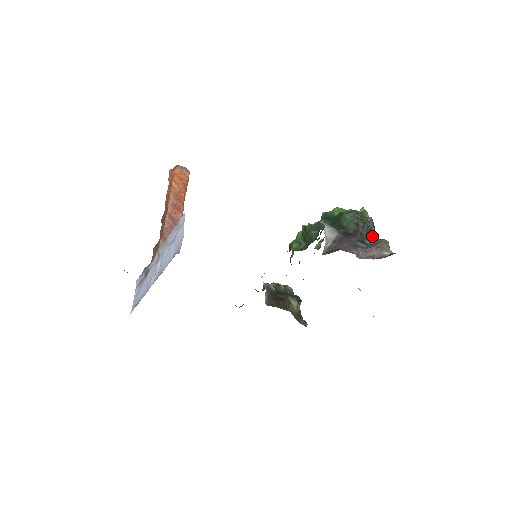
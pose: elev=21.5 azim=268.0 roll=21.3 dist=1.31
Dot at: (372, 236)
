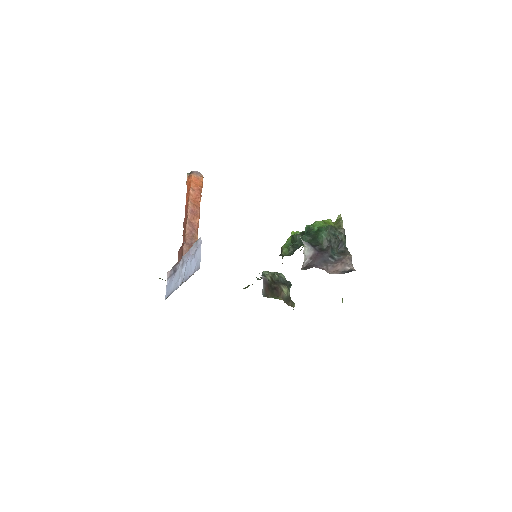
Dot at: (342, 247)
